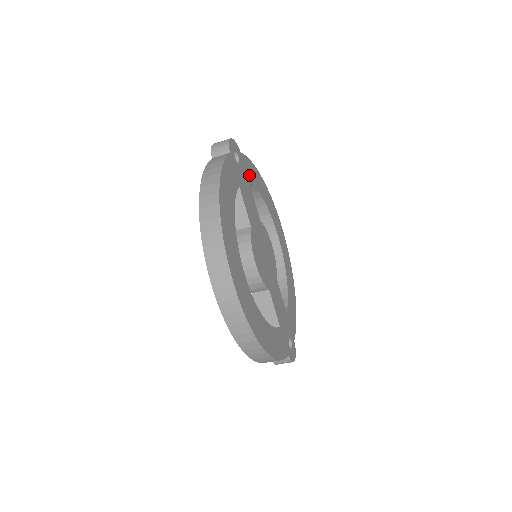
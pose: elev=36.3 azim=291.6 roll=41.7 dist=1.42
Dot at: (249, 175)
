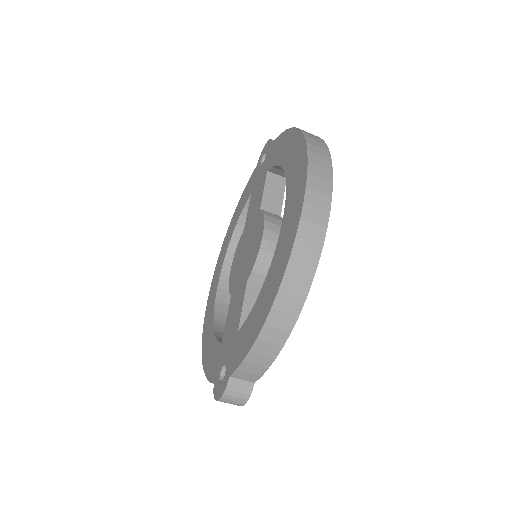
Dot at: occluded
